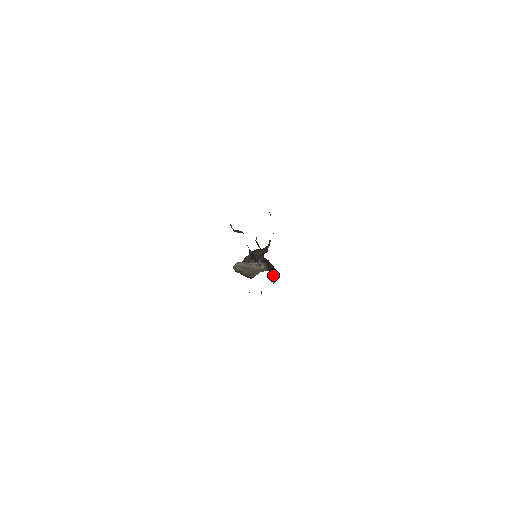
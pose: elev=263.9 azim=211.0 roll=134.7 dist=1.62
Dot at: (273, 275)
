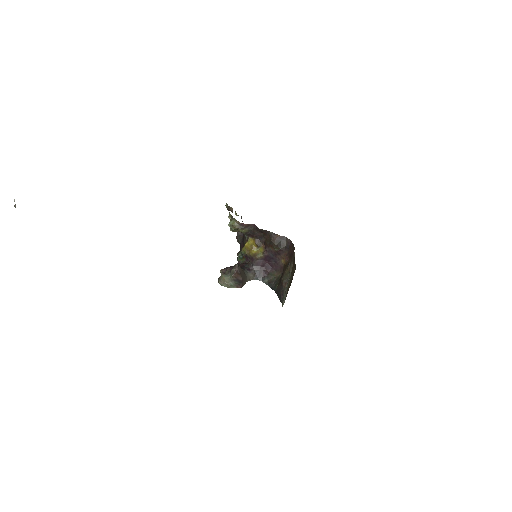
Dot at: (269, 277)
